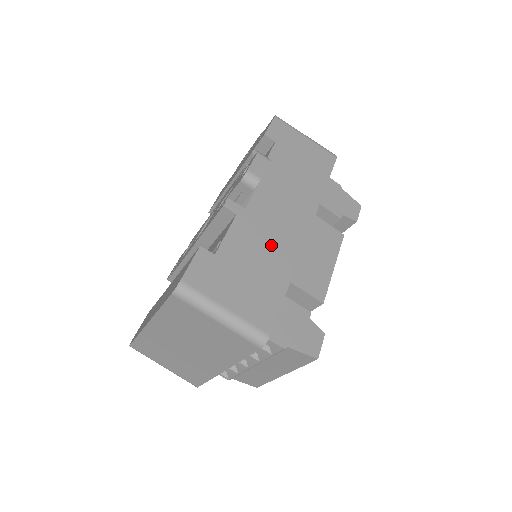
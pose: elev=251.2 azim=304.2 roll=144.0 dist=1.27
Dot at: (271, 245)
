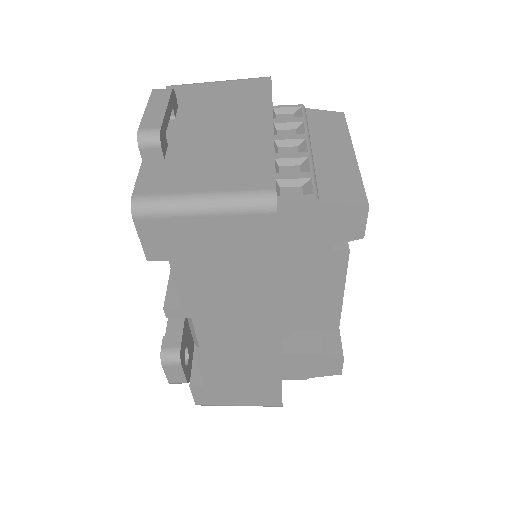
Dot at: (246, 362)
